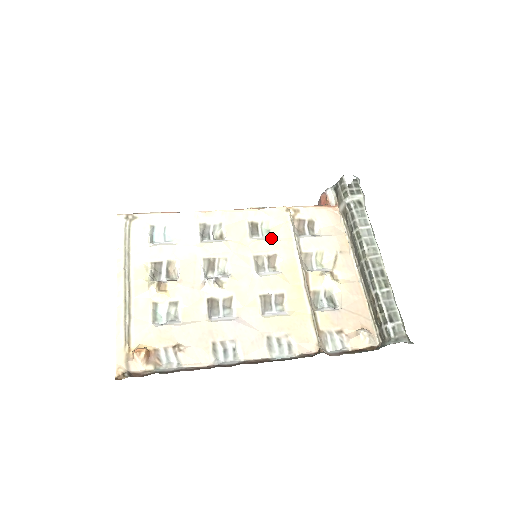
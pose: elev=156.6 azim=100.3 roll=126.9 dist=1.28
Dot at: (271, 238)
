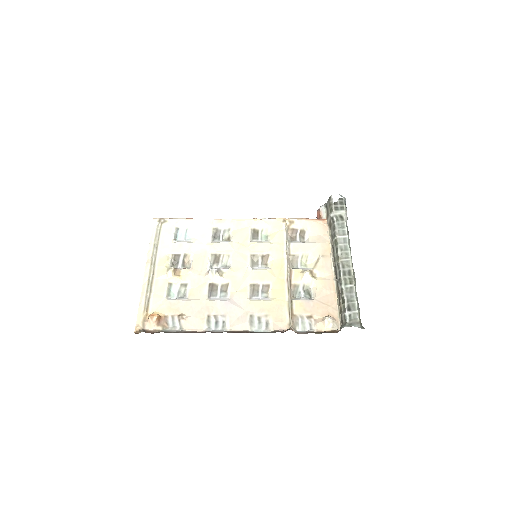
Dot at: (267, 242)
